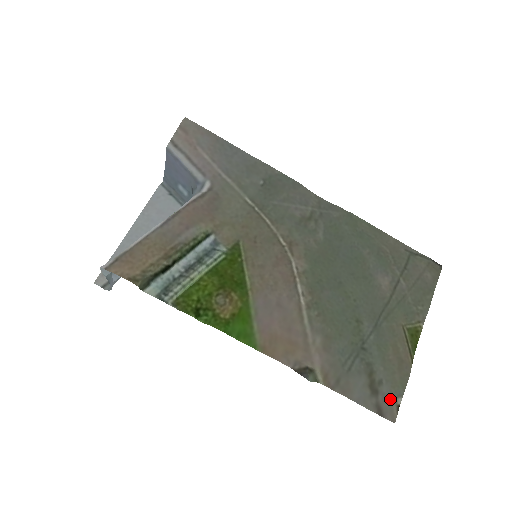
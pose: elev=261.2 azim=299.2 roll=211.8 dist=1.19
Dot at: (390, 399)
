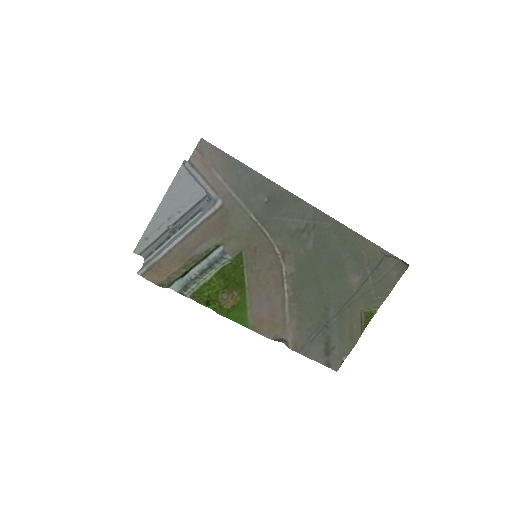
Dot at: (338, 358)
